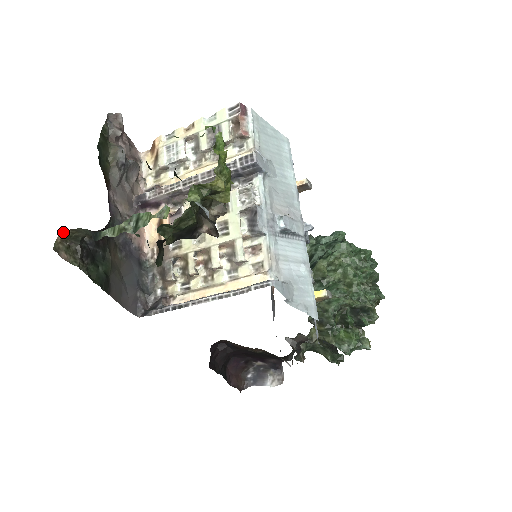
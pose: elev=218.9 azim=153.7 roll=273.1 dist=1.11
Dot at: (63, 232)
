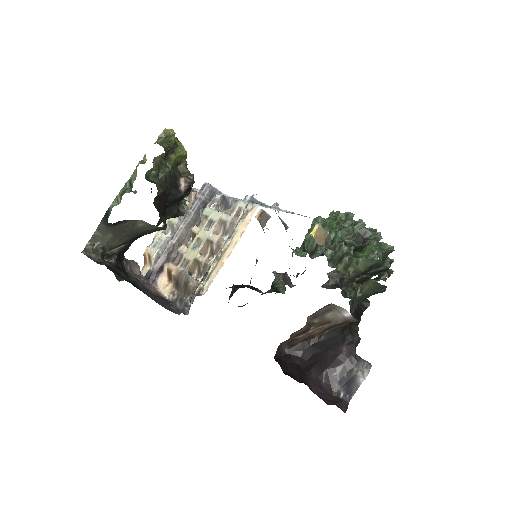
Dot at: (85, 249)
